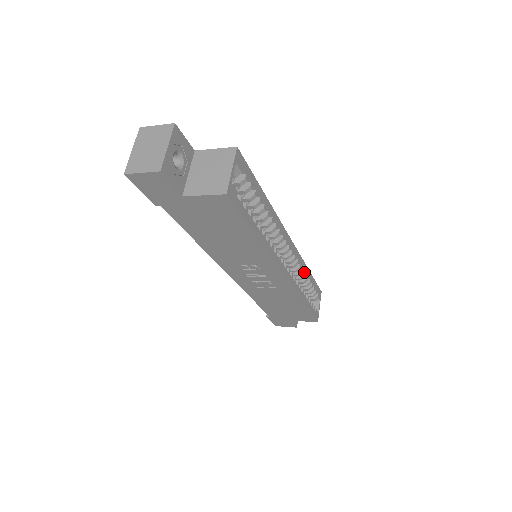
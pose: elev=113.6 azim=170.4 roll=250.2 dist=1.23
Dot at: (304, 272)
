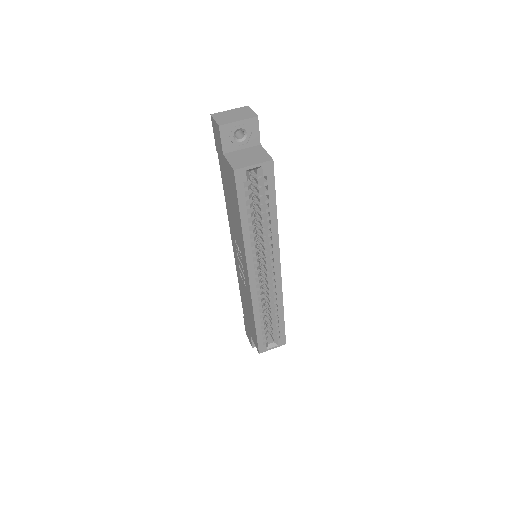
Dot at: (277, 306)
